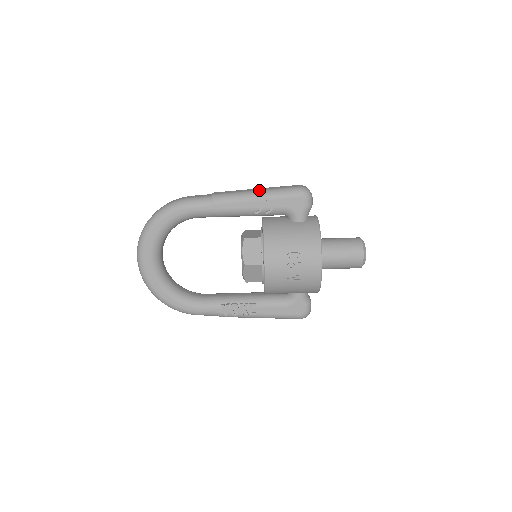
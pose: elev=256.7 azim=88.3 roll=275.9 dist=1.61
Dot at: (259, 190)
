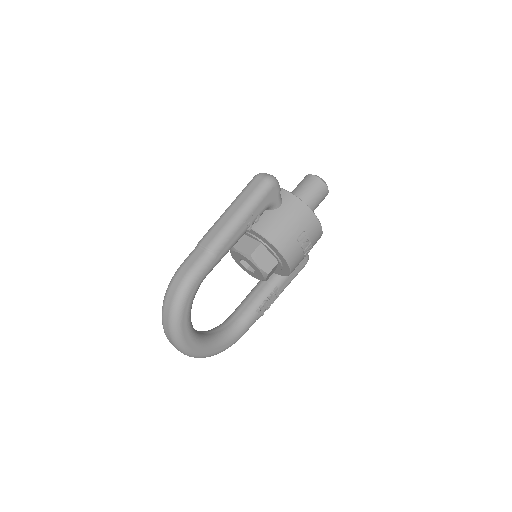
Dot at: (238, 210)
